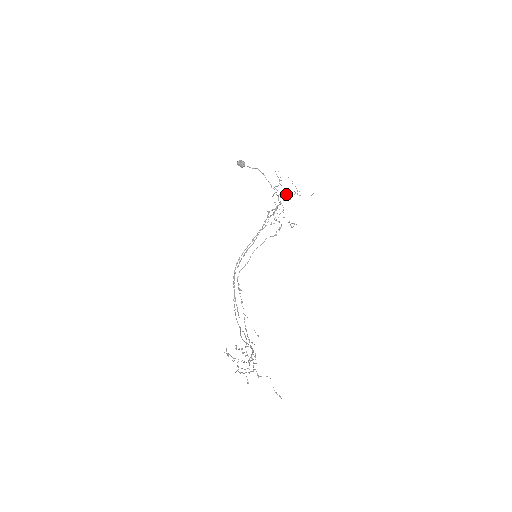
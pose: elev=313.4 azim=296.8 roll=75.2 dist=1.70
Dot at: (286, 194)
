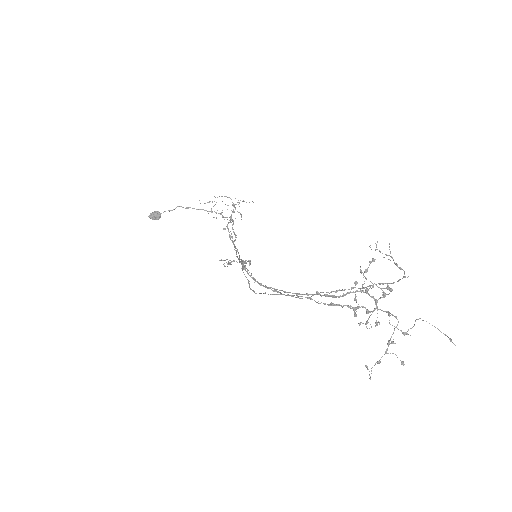
Dot at: occluded
